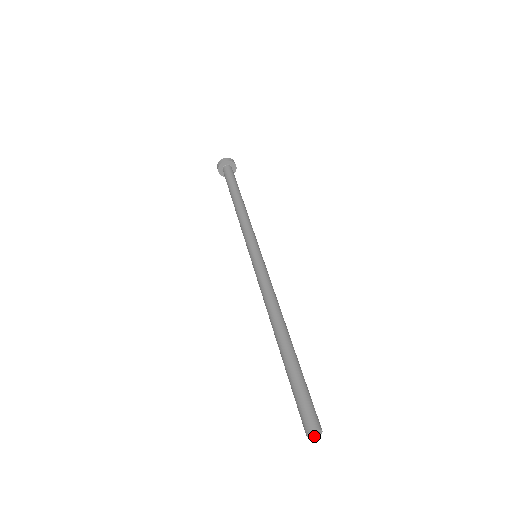
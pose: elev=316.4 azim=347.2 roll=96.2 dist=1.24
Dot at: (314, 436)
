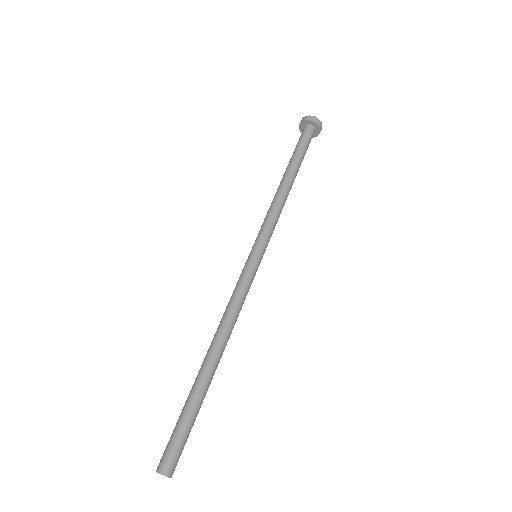
Dot at: occluded
